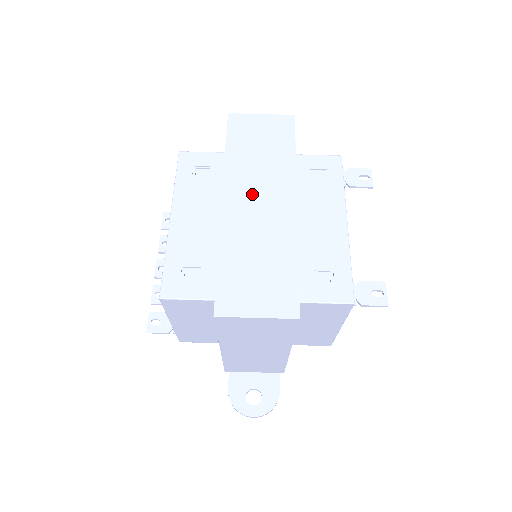
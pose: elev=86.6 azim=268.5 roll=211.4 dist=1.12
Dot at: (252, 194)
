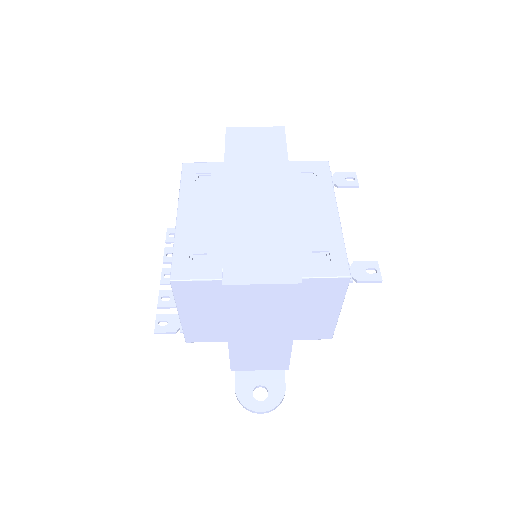
Dot at: (251, 187)
